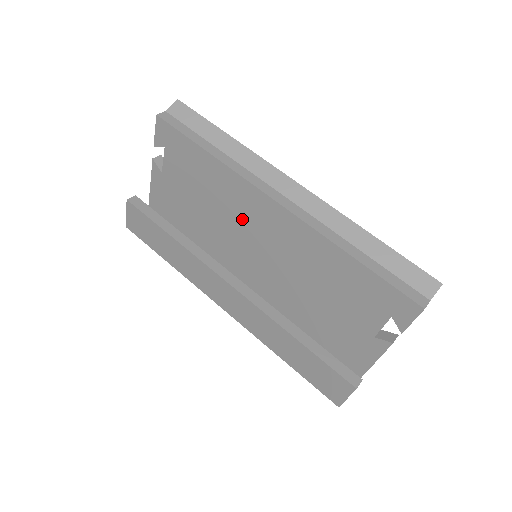
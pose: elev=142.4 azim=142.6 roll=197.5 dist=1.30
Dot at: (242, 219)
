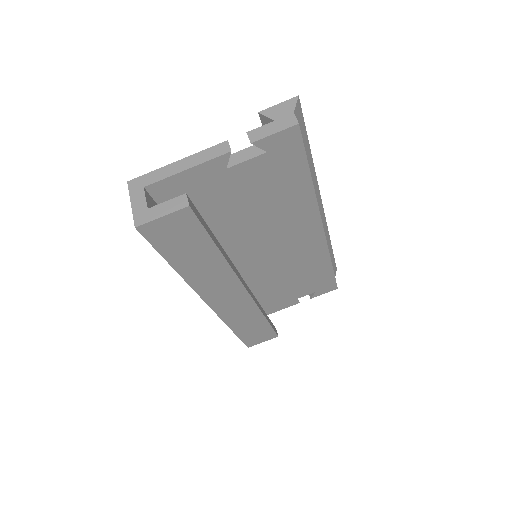
Dot at: (278, 232)
